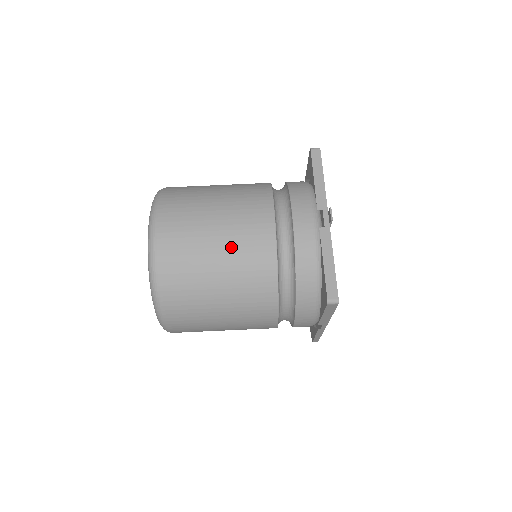
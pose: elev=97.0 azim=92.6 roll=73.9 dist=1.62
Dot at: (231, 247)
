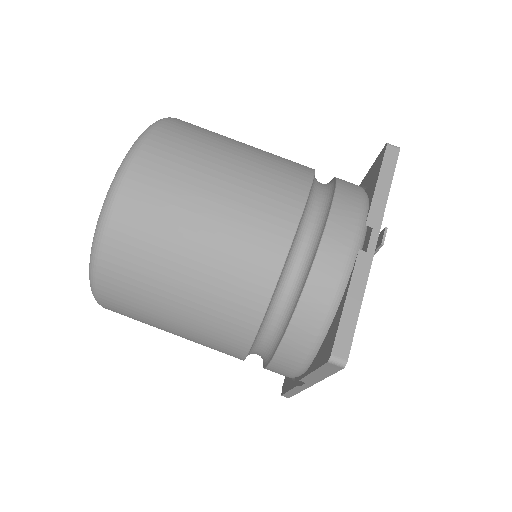
Dot at: (226, 224)
